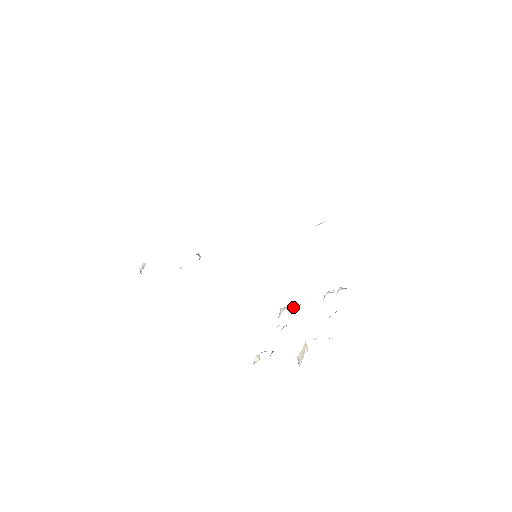
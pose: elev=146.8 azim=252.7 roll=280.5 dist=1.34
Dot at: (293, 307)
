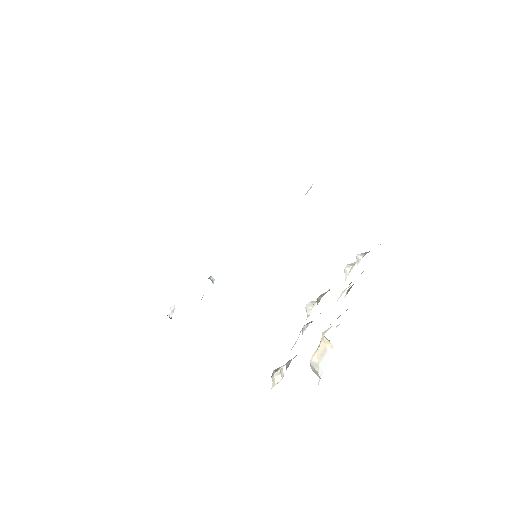
Dot at: (318, 298)
